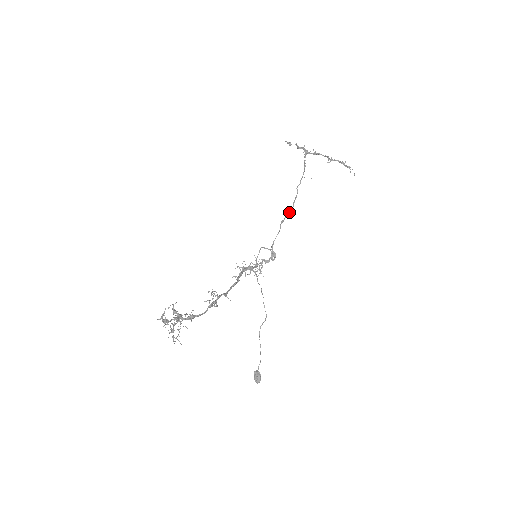
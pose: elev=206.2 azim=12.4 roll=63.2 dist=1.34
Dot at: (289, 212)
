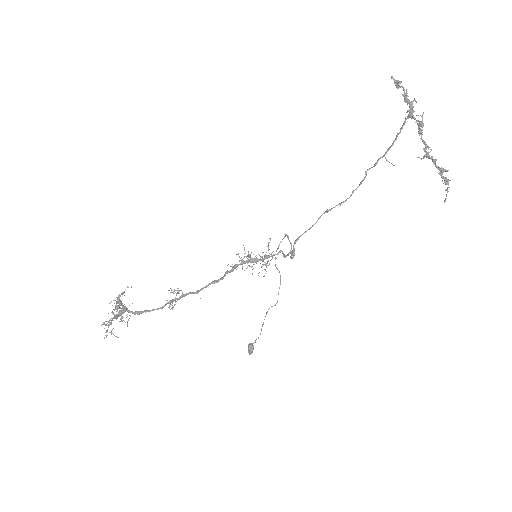
Dot at: (341, 202)
